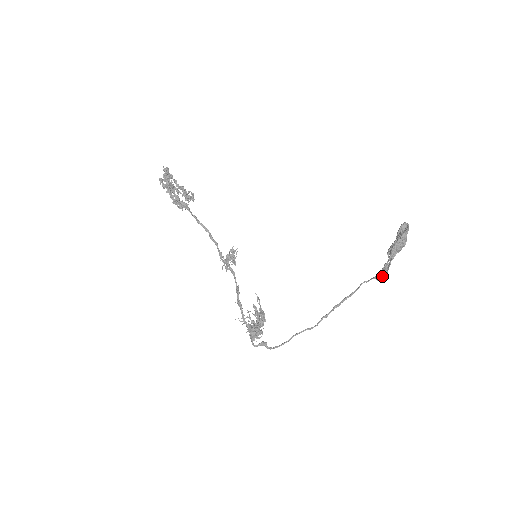
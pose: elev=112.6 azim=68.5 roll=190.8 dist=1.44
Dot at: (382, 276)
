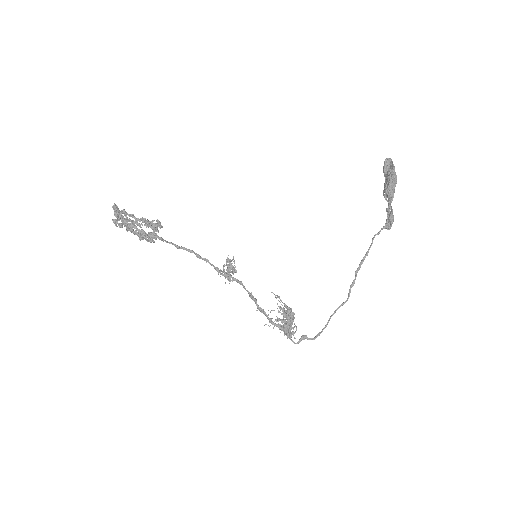
Dot at: (390, 223)
